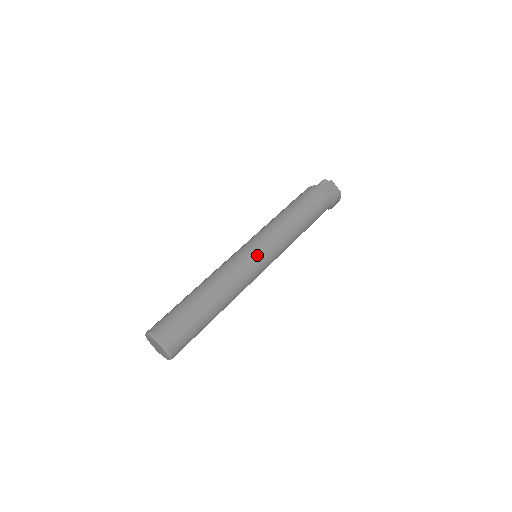
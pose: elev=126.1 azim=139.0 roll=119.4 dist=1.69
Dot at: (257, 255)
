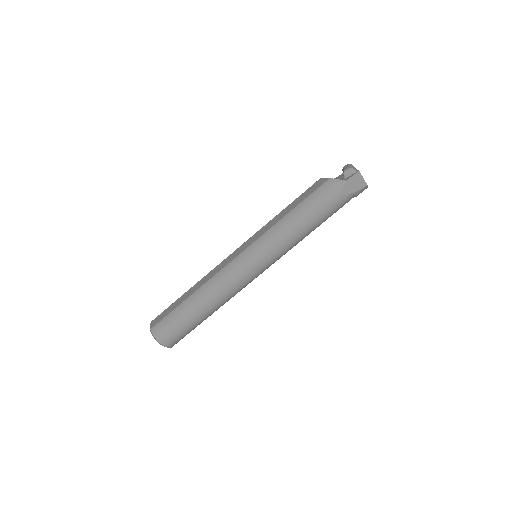
Dot at: (253, 268)
